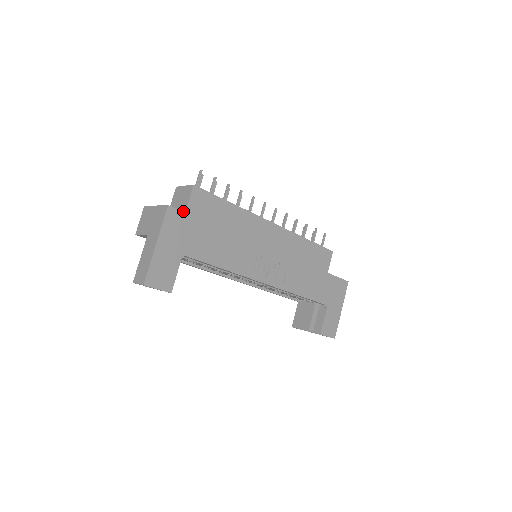
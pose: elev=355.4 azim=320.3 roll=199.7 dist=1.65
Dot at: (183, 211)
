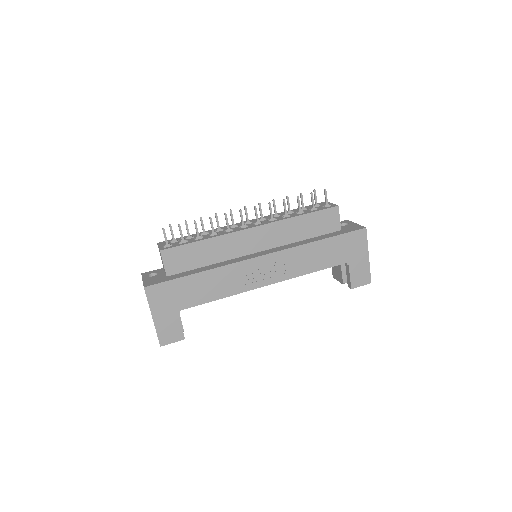
Dot at: (159, 283)
